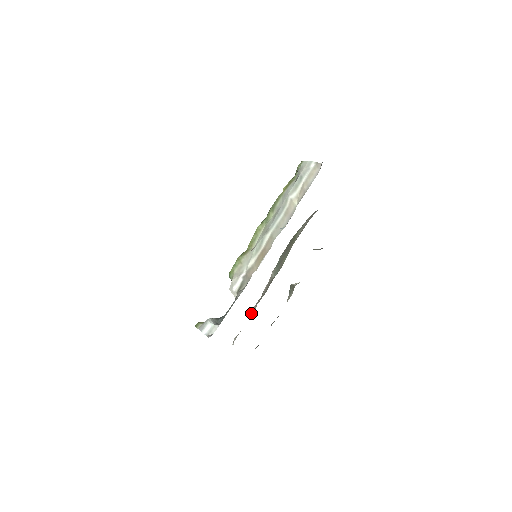
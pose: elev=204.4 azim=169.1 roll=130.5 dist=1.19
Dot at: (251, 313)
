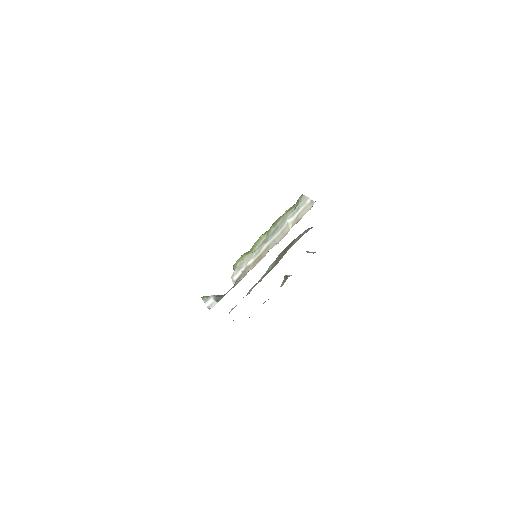
Dot at: (248, 293)
